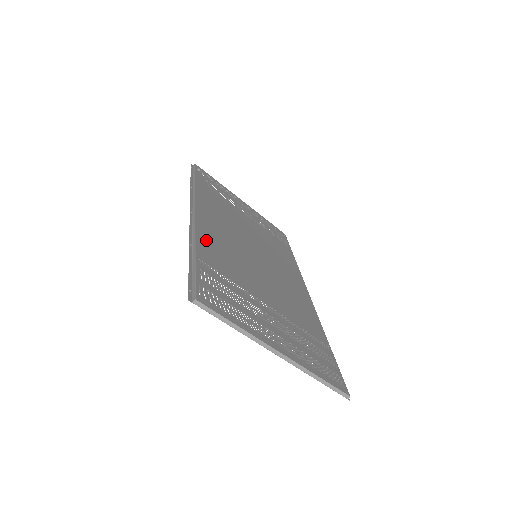
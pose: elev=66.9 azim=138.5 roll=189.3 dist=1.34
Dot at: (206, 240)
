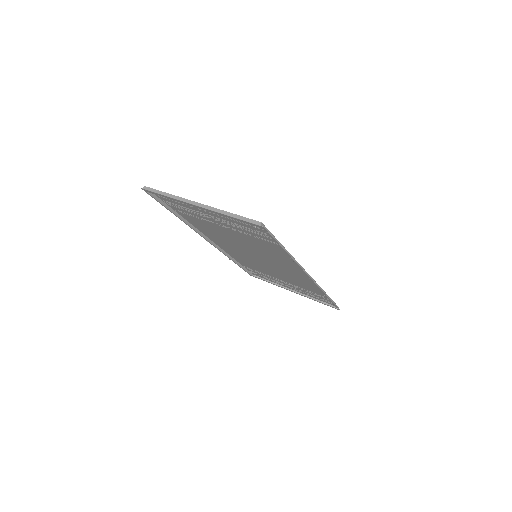
Dot at: (199, 227)
